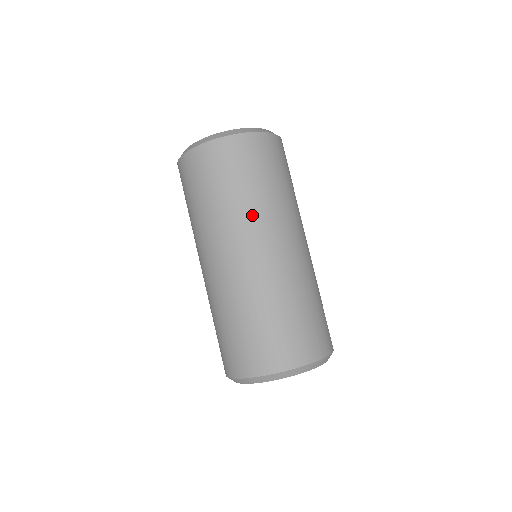
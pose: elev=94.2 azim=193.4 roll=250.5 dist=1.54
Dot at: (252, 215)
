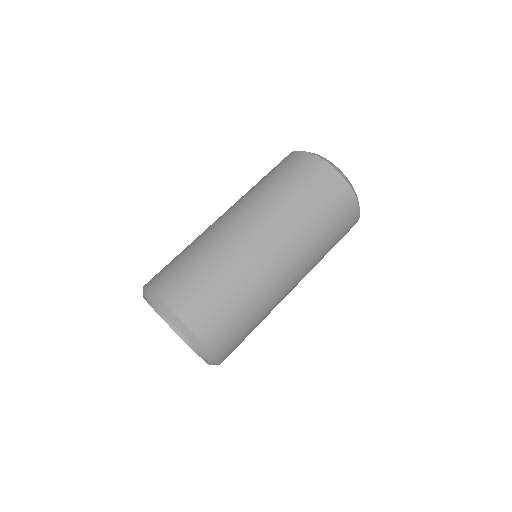
Dot at: (292, 223)
